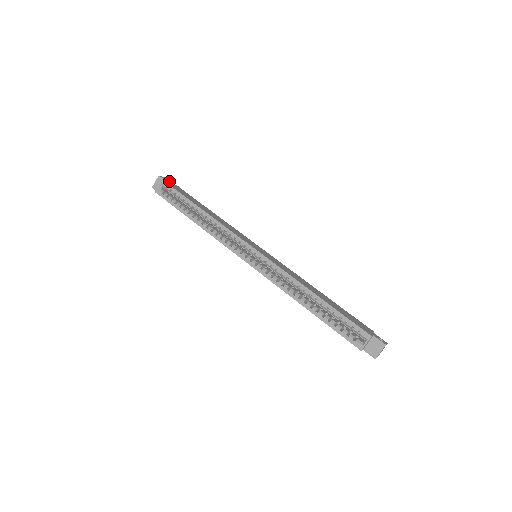
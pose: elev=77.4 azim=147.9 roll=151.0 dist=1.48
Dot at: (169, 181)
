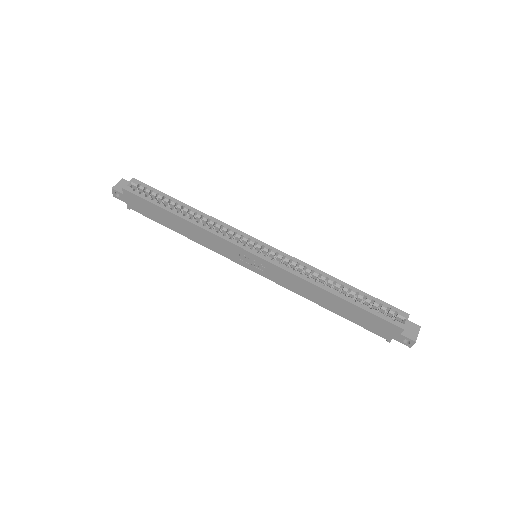
Dot at: occluded
